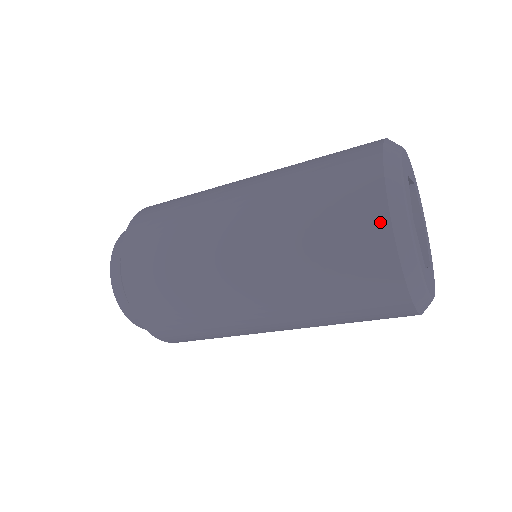
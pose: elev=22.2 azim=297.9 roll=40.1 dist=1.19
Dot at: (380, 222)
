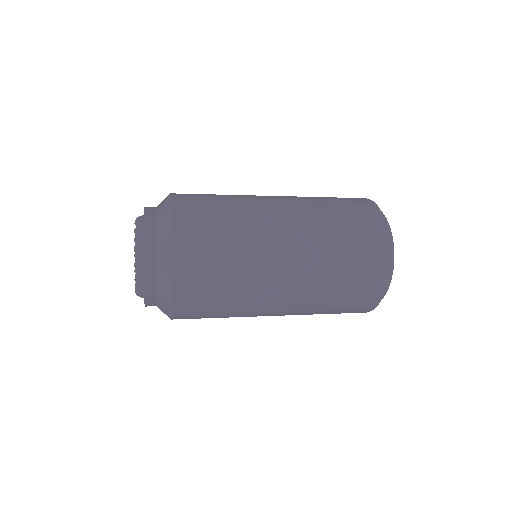
Dot at: (382, 285)
